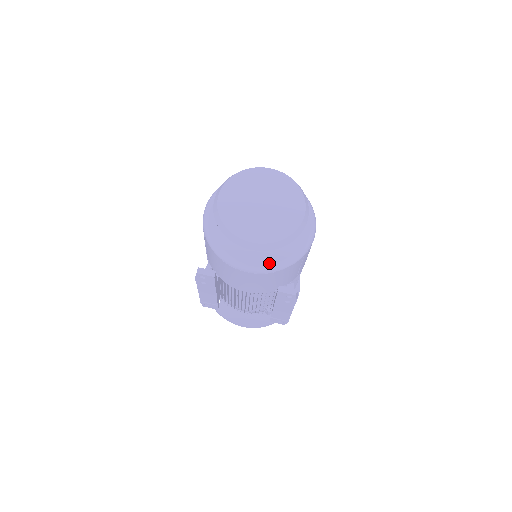
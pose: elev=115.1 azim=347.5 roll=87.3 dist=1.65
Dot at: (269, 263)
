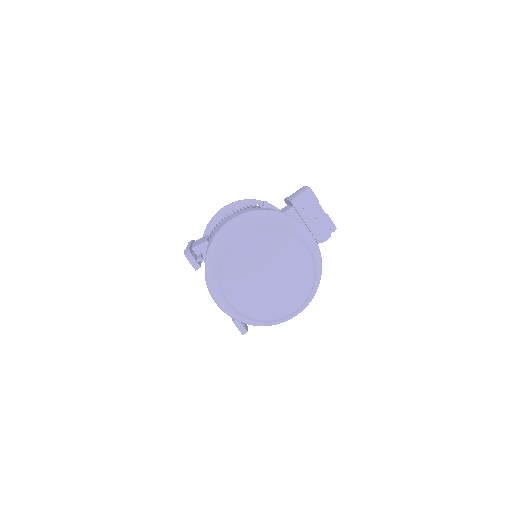
Dot at: (236, 313)
